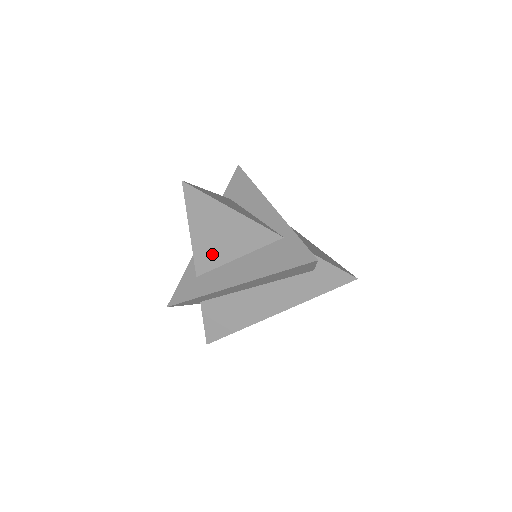
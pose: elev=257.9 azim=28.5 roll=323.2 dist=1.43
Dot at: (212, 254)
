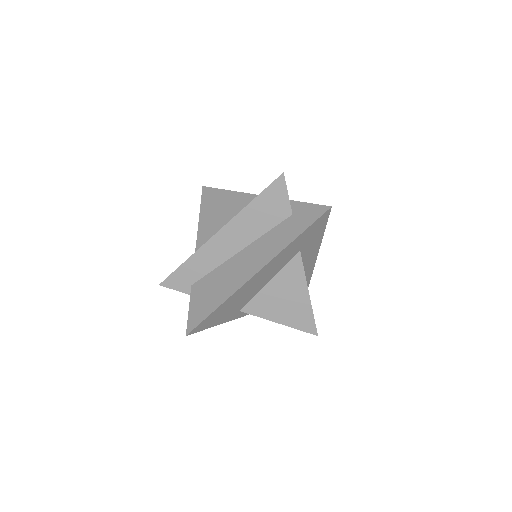
Dot at: (211, 234)
